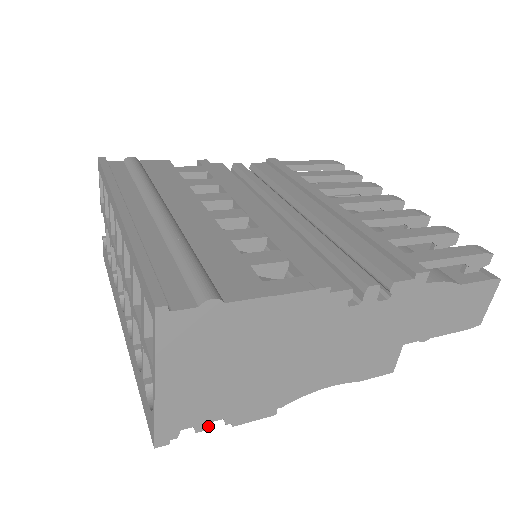
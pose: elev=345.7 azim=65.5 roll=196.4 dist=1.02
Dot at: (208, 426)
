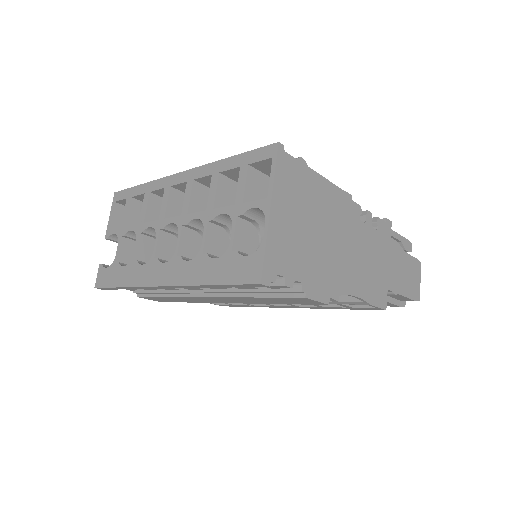
Dot at: (292, 284)
